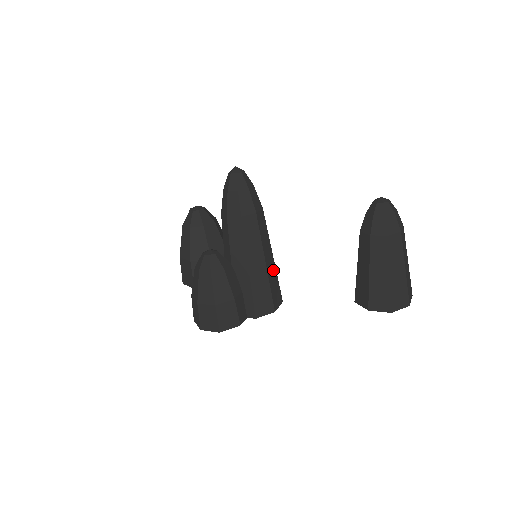
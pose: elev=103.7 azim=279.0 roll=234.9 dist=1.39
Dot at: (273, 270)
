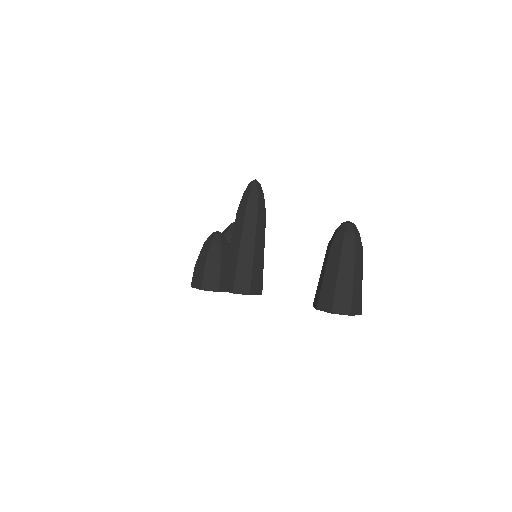
Dot at: (260, 264)
